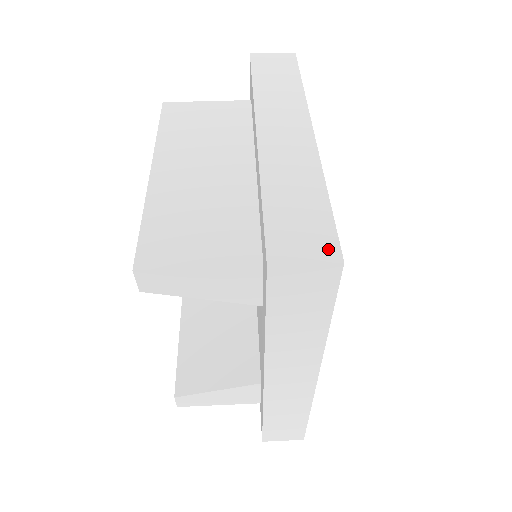
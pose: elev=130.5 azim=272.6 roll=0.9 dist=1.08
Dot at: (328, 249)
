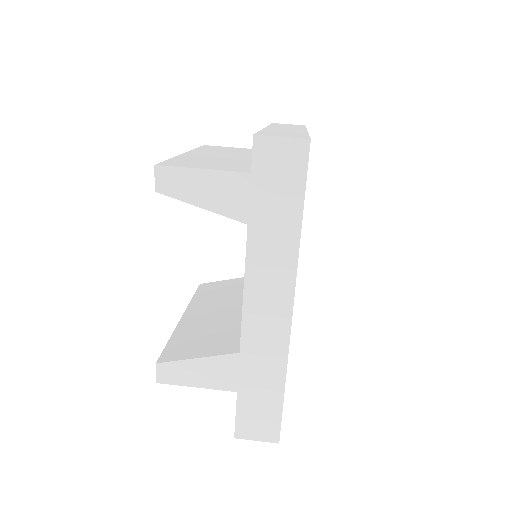
Dot at: (301, 137)
